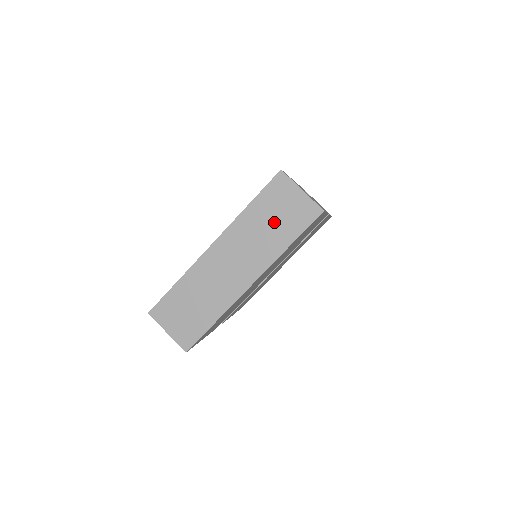
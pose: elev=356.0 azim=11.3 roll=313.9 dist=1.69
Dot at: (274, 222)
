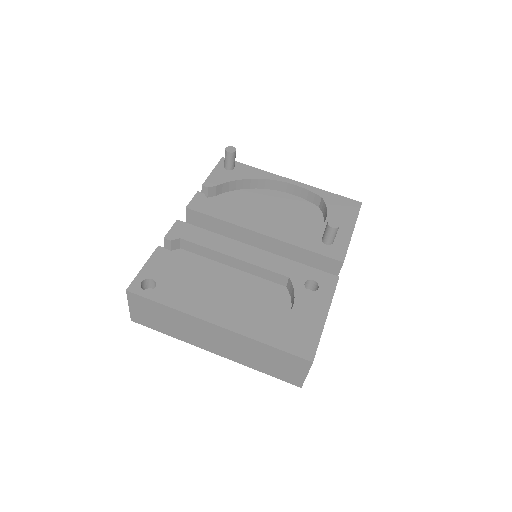
Dot at: (269, 362)
